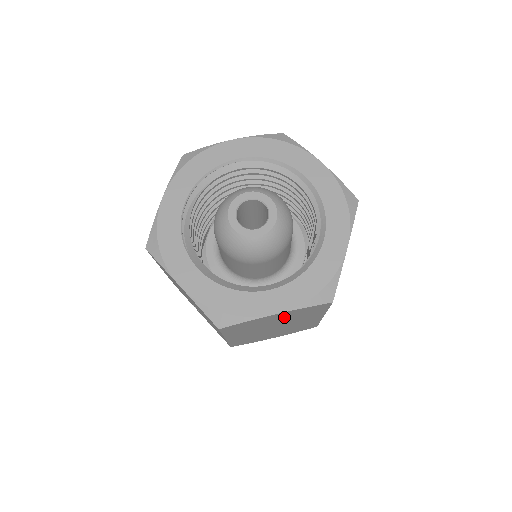
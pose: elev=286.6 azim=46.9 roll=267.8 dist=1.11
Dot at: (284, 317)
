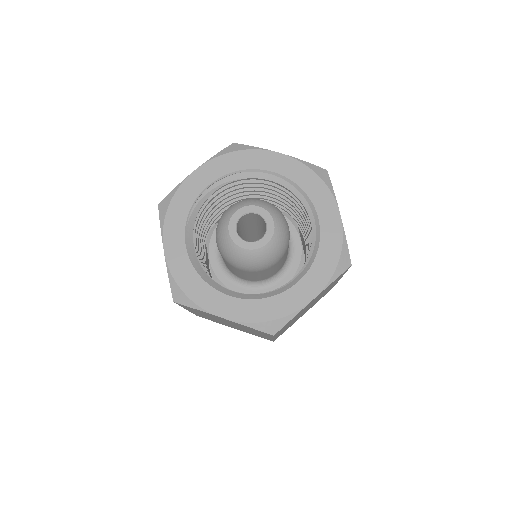
Dot at: (232, 322)
